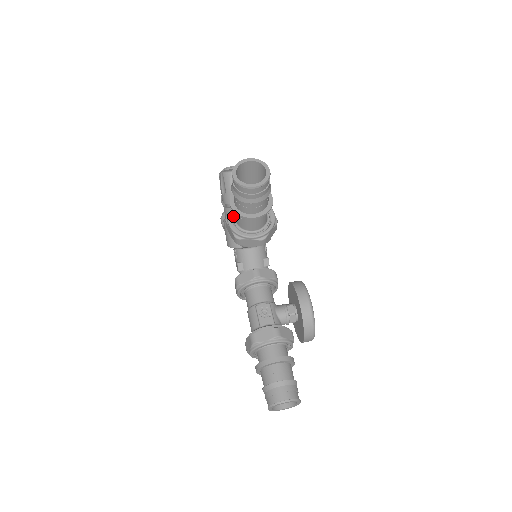
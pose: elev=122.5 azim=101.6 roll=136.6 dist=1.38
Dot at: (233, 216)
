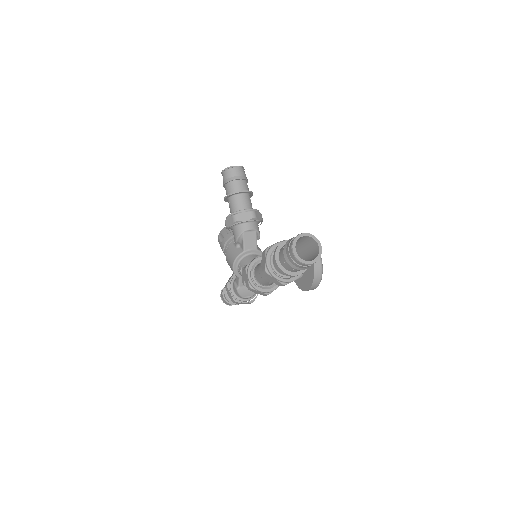
Dot at: occluded
